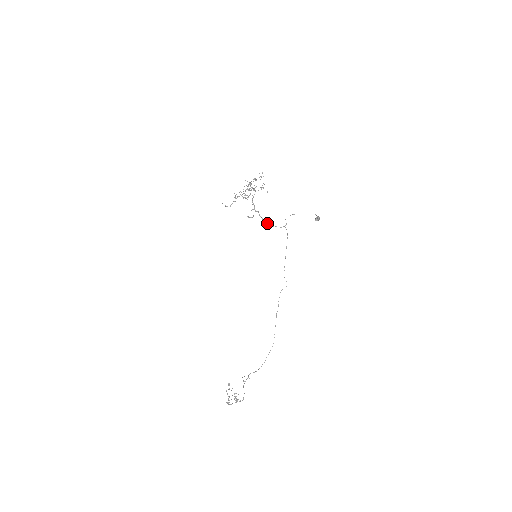
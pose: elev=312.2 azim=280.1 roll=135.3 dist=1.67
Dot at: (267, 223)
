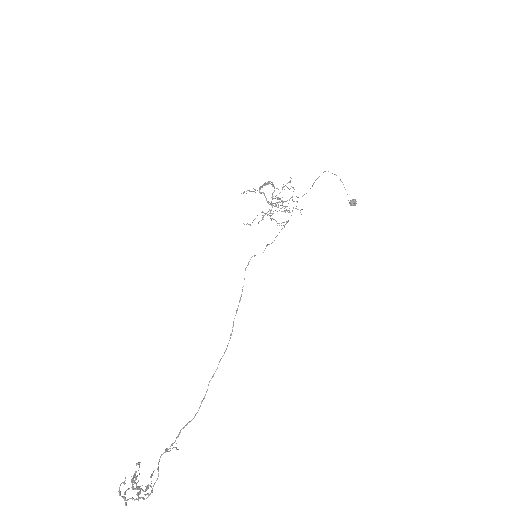
Dot at: (272, 203)
